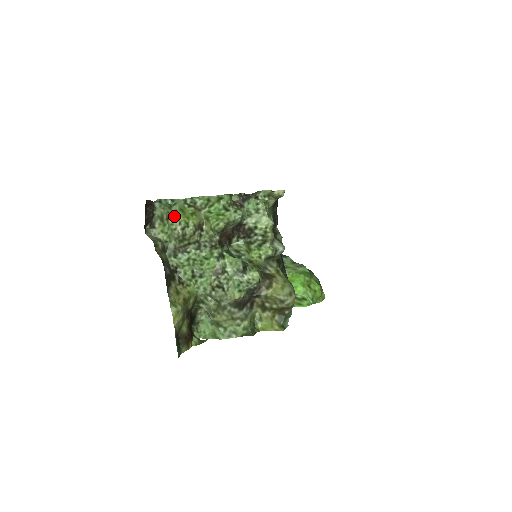
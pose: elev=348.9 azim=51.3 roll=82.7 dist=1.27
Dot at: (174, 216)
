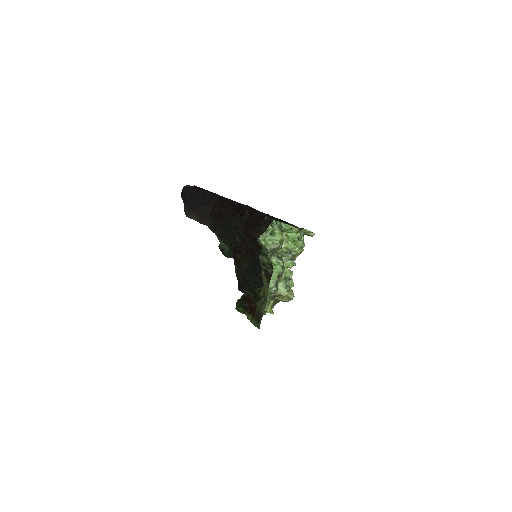
Dot at: (279, 235)
